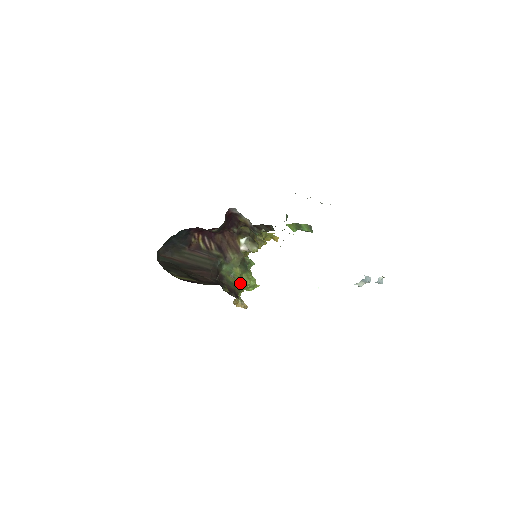
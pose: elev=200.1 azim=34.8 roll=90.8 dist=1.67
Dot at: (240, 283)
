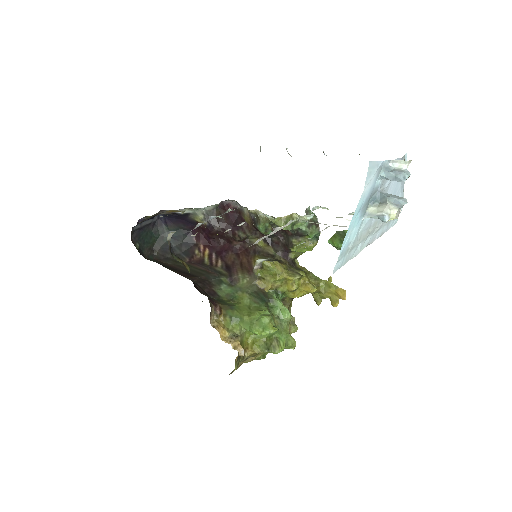
Dot at: (239, 309)
